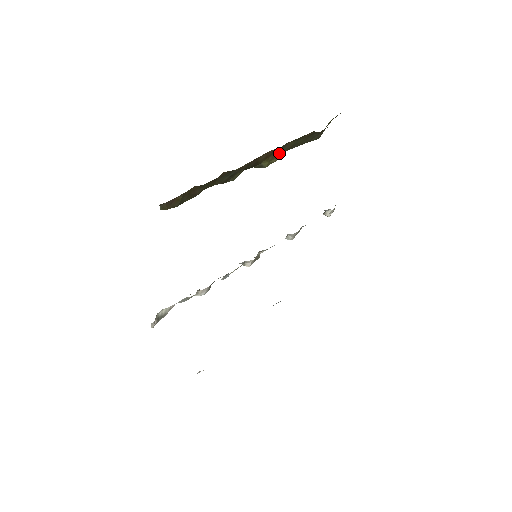
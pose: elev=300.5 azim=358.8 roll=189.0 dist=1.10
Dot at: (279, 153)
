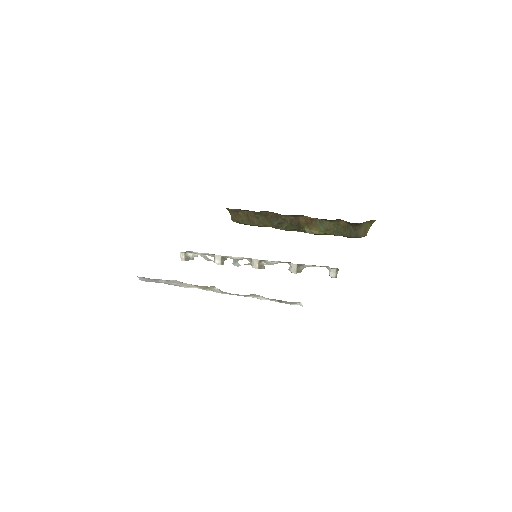
Dot at: (318, 227)
